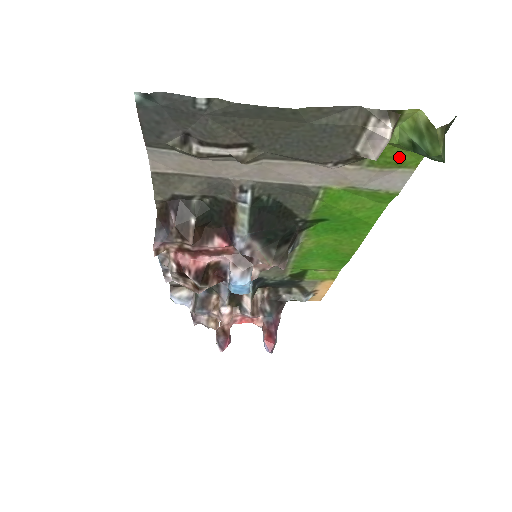
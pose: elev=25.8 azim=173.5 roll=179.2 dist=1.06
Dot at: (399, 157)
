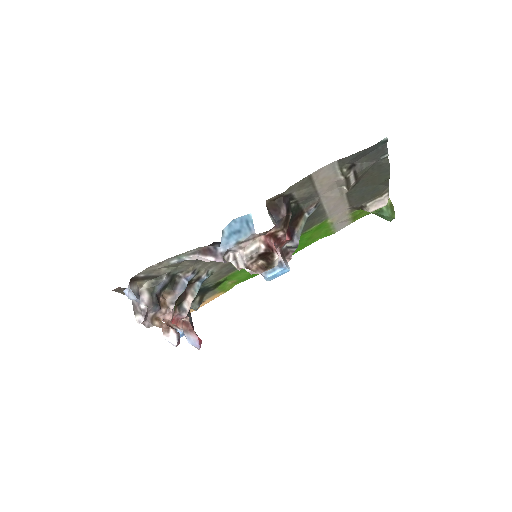
Dot at: (360, 214)
